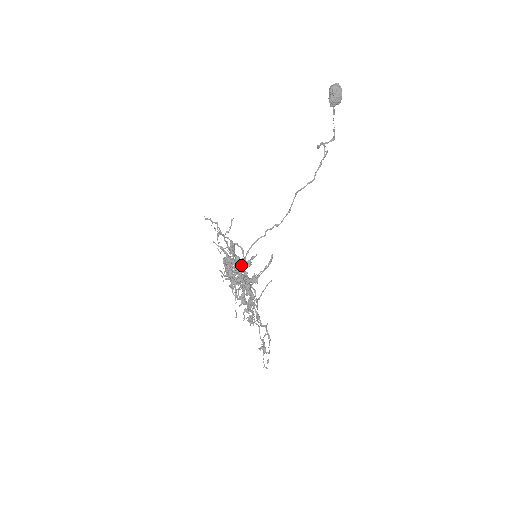
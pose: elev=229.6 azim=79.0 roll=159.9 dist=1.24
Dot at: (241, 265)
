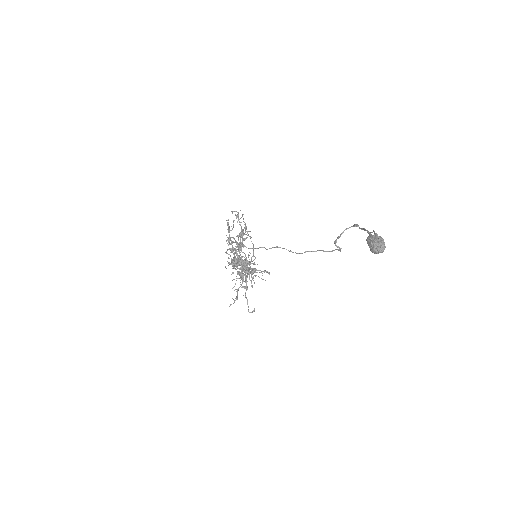
Dot at: (245, 265)
